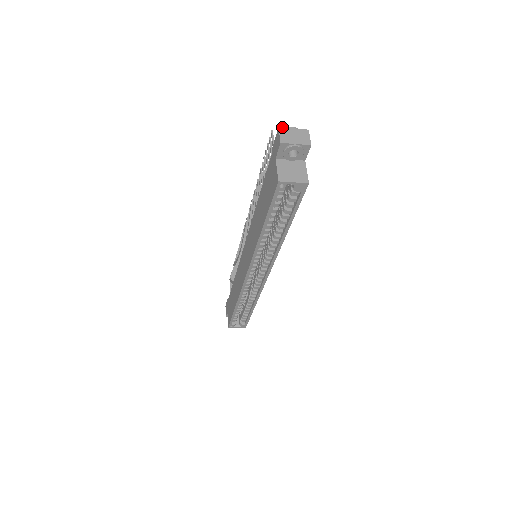
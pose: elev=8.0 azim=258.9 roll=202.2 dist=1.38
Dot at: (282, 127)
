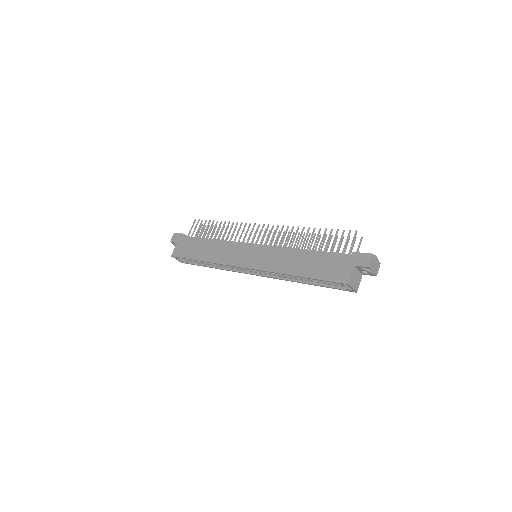
Dot at: (374, 255)
